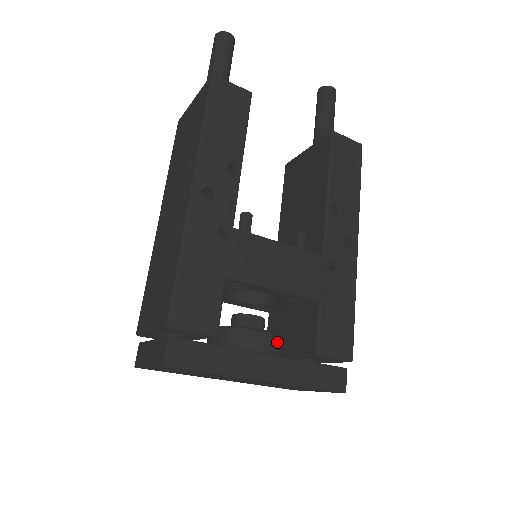
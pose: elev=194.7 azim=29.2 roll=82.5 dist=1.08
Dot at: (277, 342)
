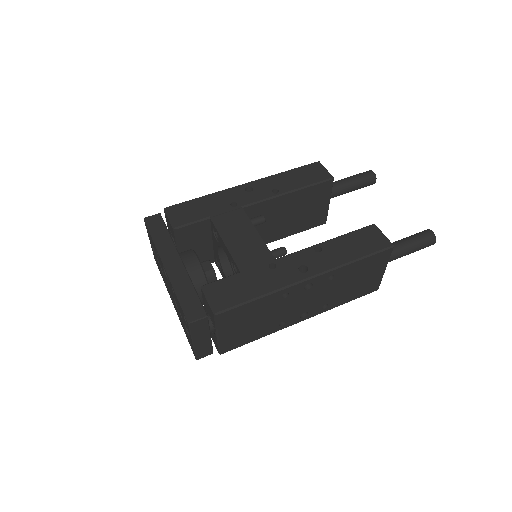
Dot at: (197, 269)
